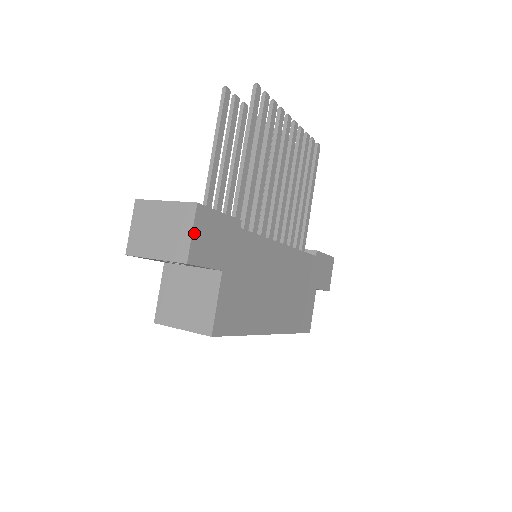
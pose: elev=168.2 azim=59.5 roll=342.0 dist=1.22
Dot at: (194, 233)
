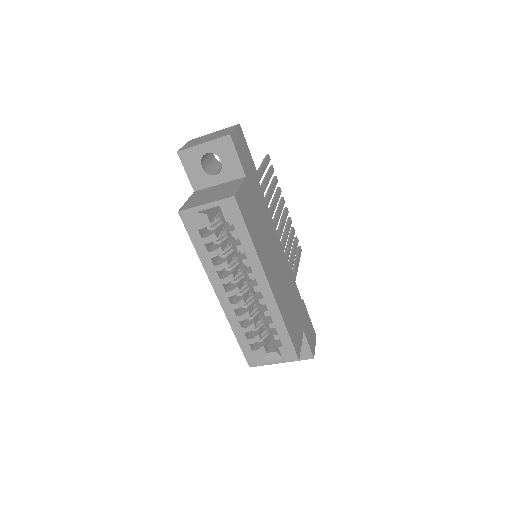
Dot at: (236, 131)
